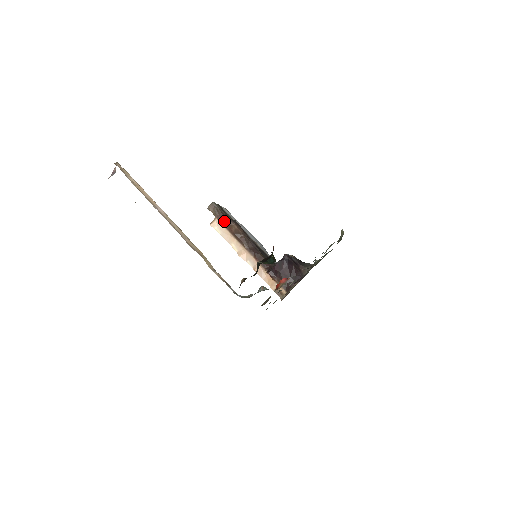
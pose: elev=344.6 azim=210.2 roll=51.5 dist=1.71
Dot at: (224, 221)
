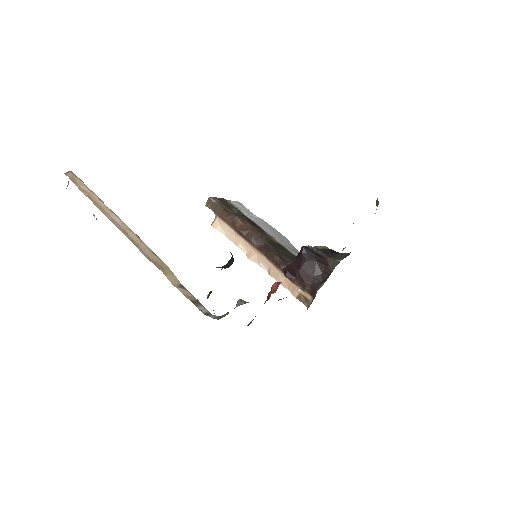
Dot at: (226, 218)
